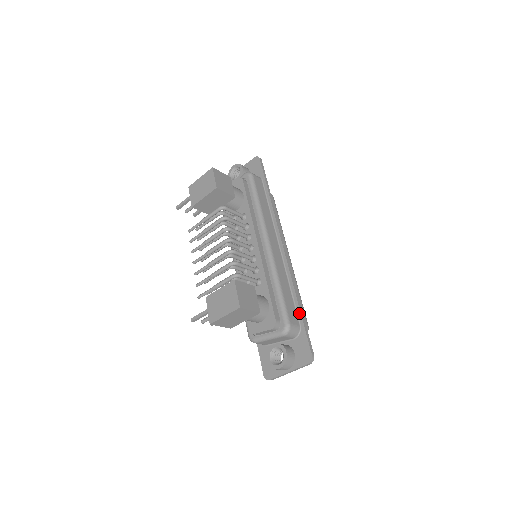
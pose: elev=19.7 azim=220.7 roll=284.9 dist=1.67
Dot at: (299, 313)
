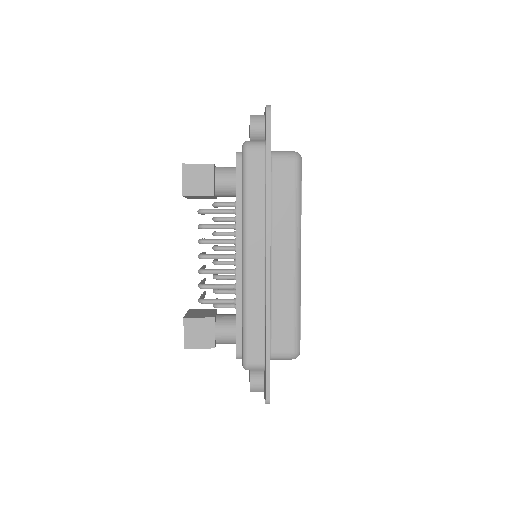
Dot at: (265, 350)
